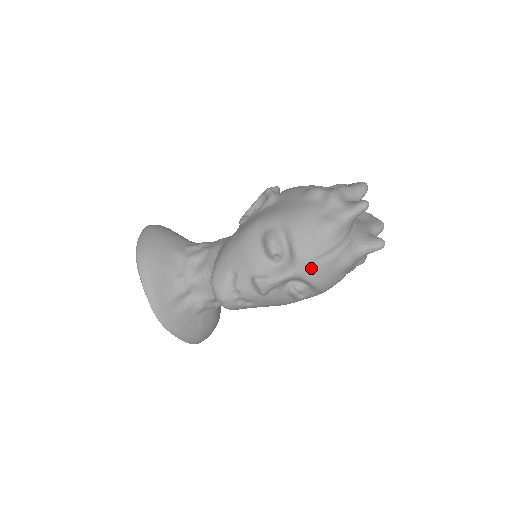
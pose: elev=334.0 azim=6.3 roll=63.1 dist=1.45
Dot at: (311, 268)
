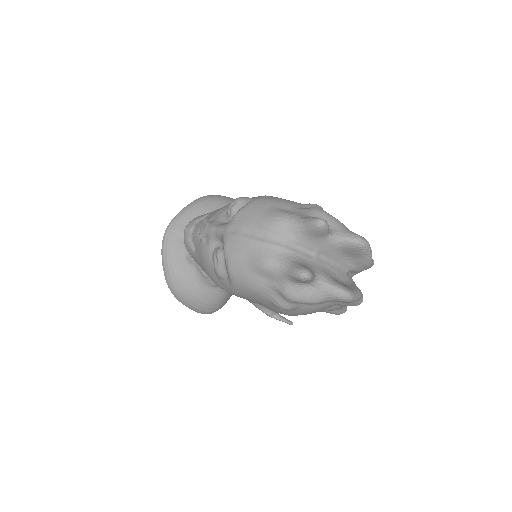
Dot at: (233, 233)
